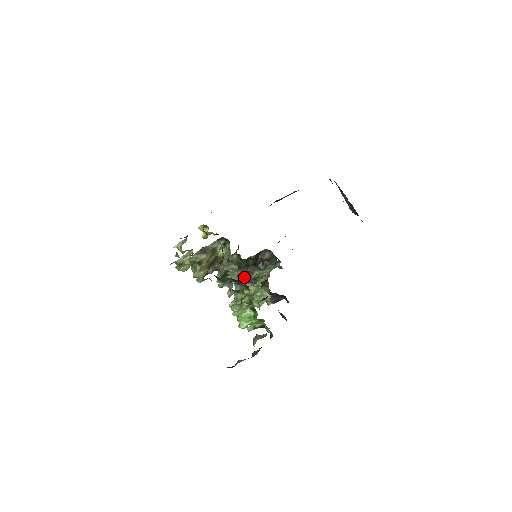
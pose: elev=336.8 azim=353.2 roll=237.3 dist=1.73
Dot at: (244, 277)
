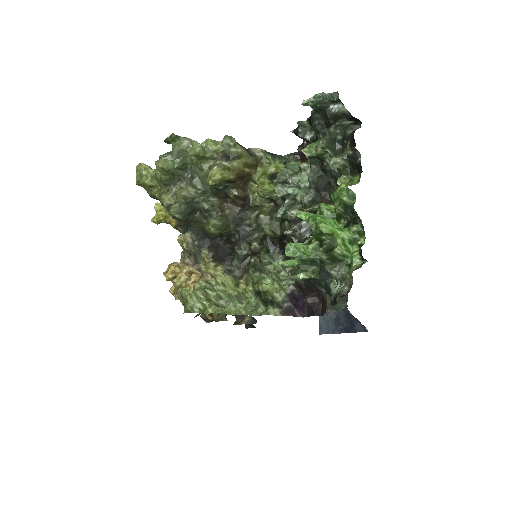
Dot at: (228, 268)
